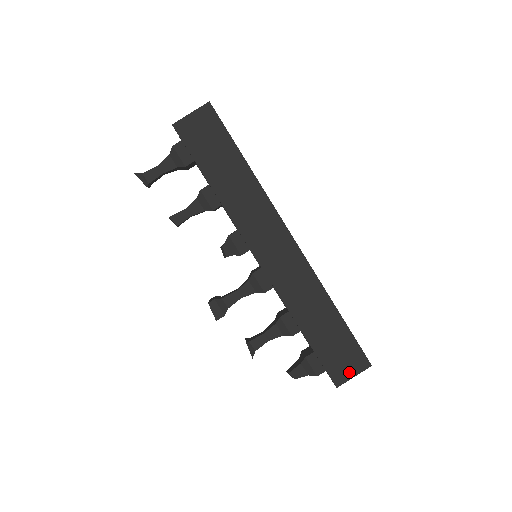
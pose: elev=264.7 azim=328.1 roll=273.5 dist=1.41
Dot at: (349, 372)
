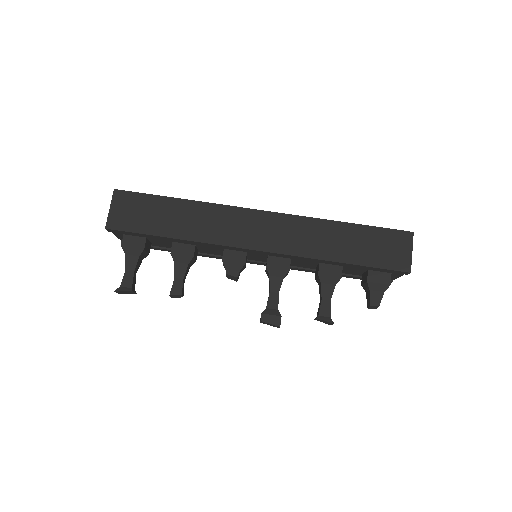
Dot at: (405, 253)
